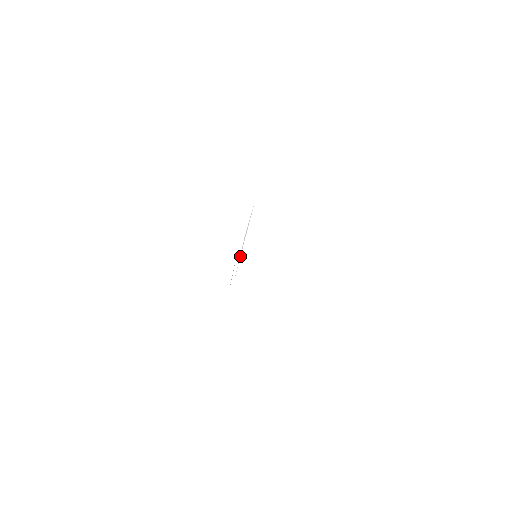
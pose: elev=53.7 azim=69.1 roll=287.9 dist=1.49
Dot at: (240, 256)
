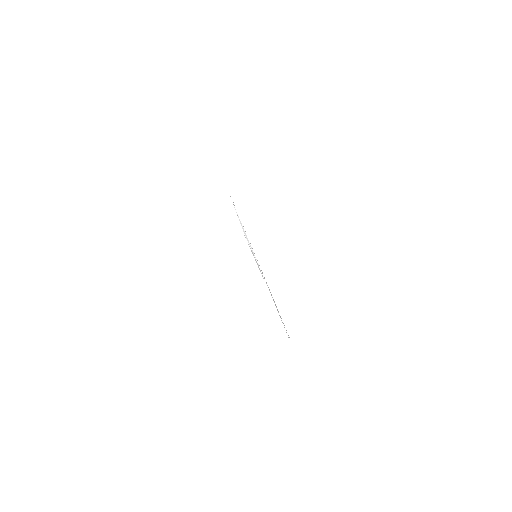
Dot at: (252, 250)
